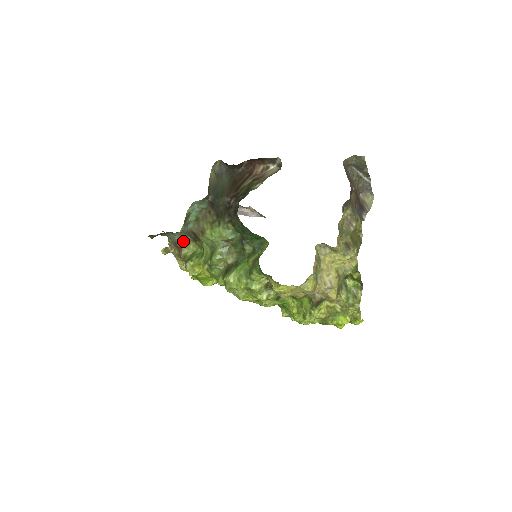
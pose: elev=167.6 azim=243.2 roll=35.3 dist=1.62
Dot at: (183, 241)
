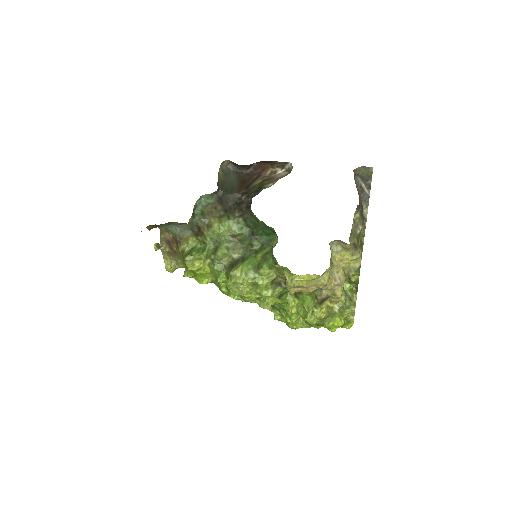
Dot at: (183, 235)
